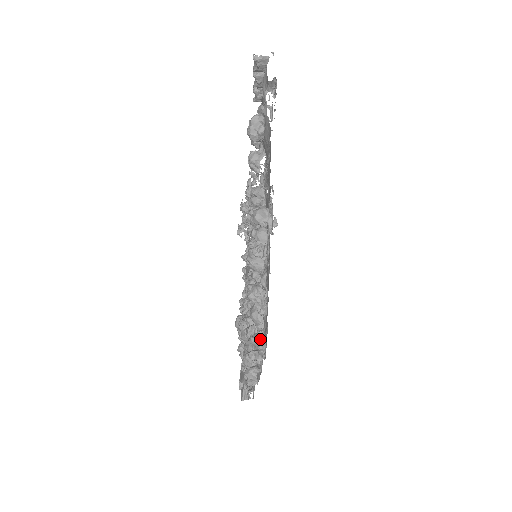
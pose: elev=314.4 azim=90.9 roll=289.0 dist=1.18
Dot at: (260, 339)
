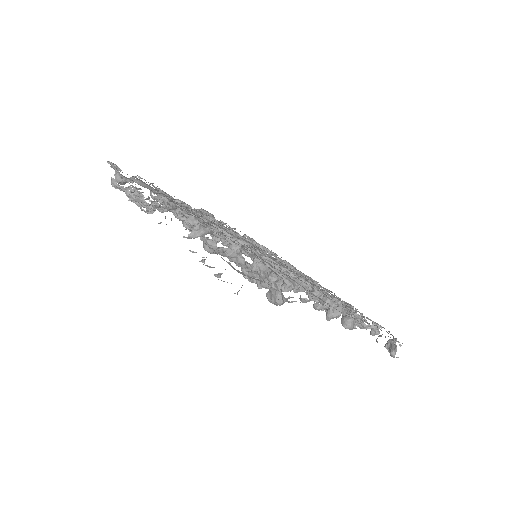
Dot at: occluded
